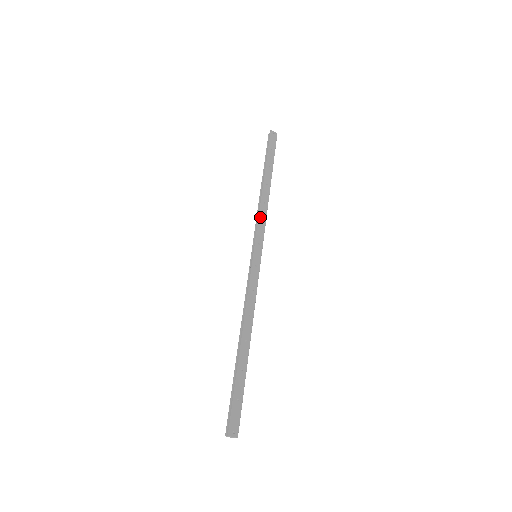
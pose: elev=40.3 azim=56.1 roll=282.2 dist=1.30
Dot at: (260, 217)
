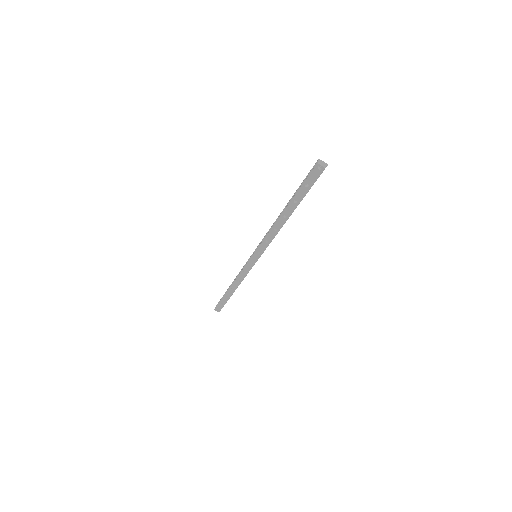
Dot at: occluded
